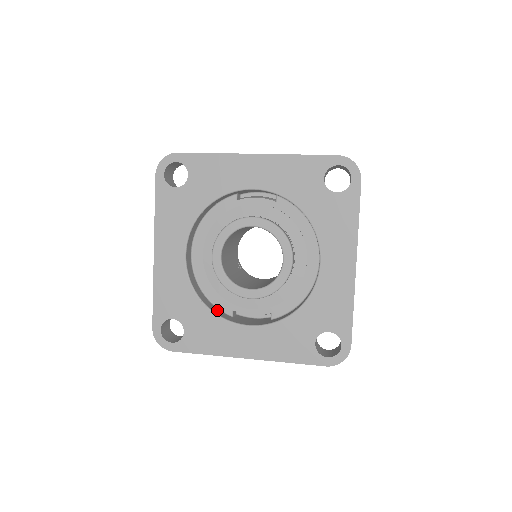
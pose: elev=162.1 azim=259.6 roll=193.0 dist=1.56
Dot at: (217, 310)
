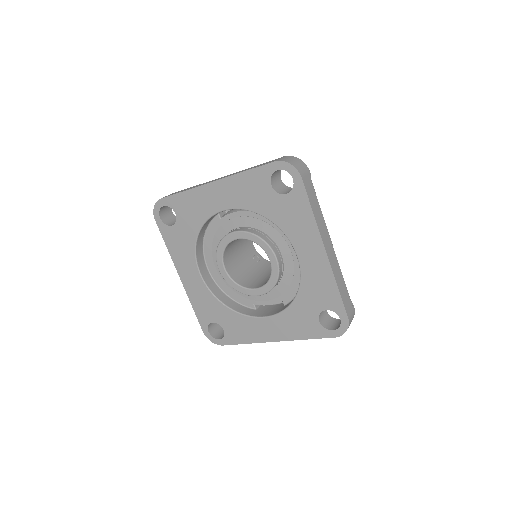
Dot at: (241, 308)
